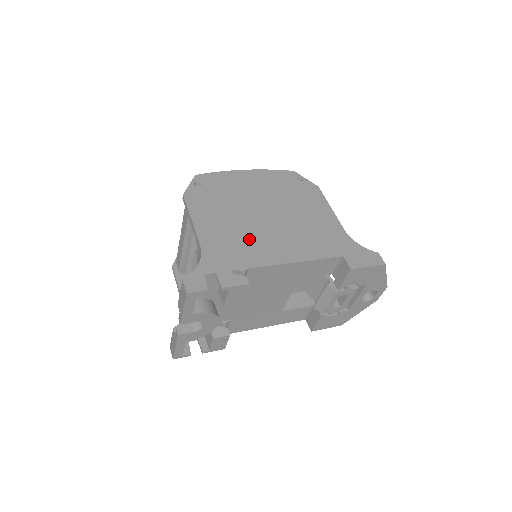
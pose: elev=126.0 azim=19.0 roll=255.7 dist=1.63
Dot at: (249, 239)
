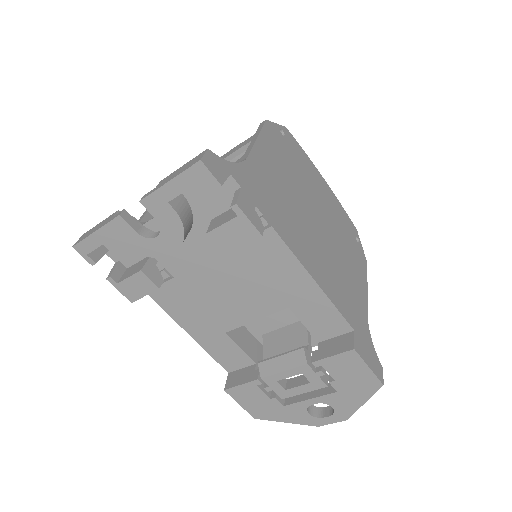
Dot at: (290, 212)
